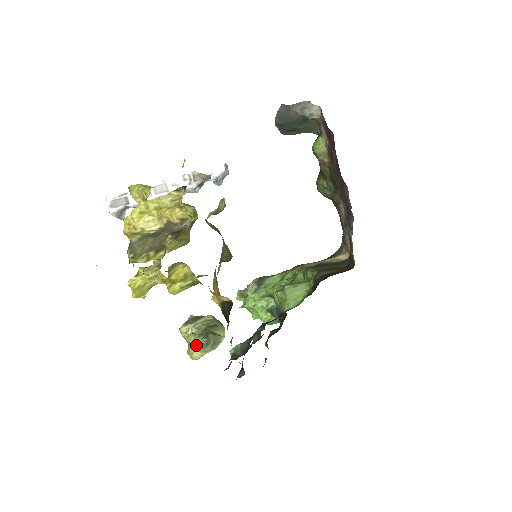
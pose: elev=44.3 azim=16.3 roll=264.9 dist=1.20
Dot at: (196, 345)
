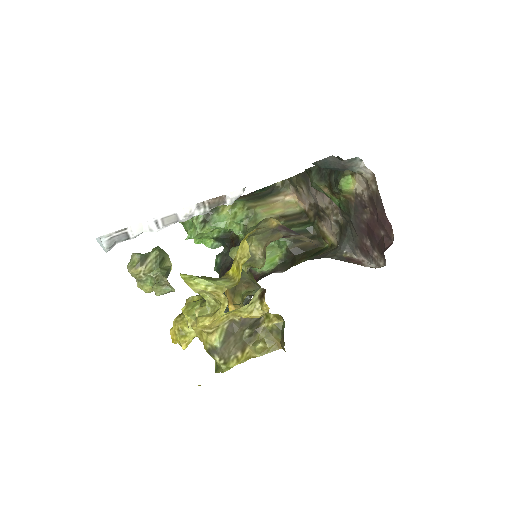
Dot at: (163, 294)
